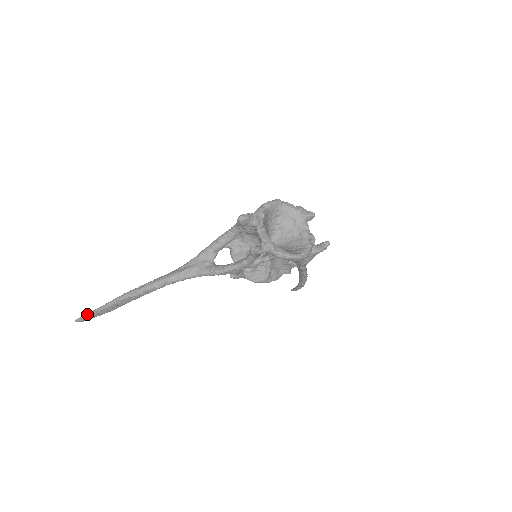
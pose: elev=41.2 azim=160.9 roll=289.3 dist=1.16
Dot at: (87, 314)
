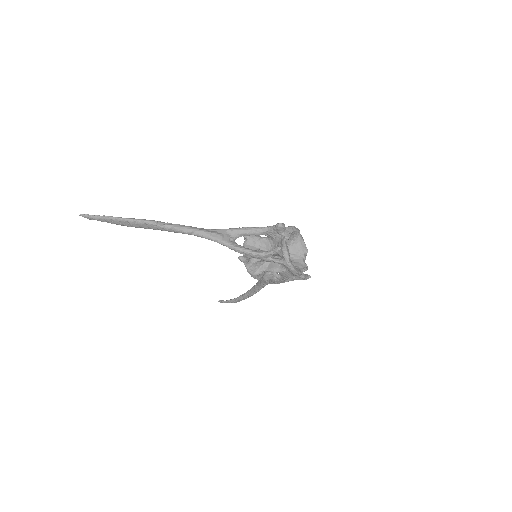
Dot at: (103, 215)
